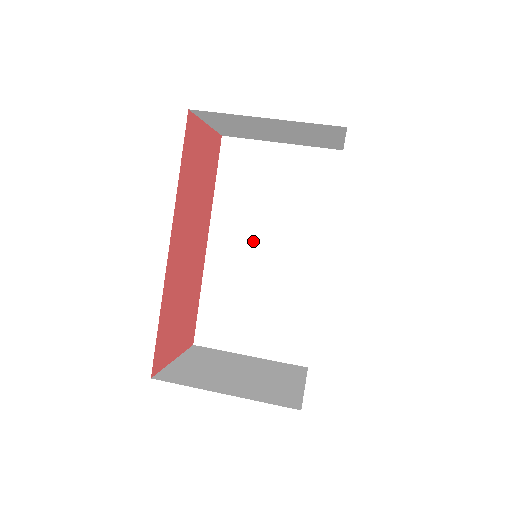
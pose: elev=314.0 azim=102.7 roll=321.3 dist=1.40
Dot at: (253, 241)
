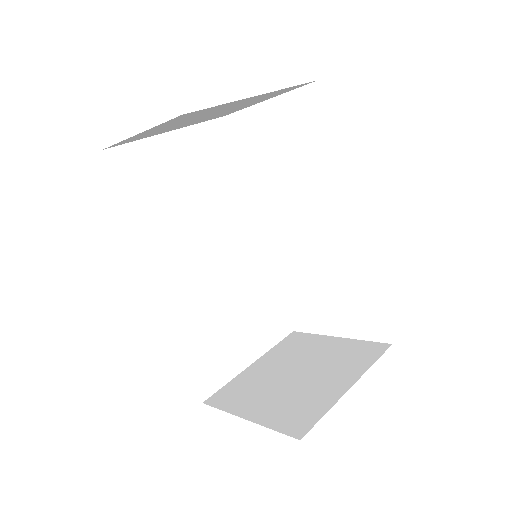
Dot at: (198, 253)
